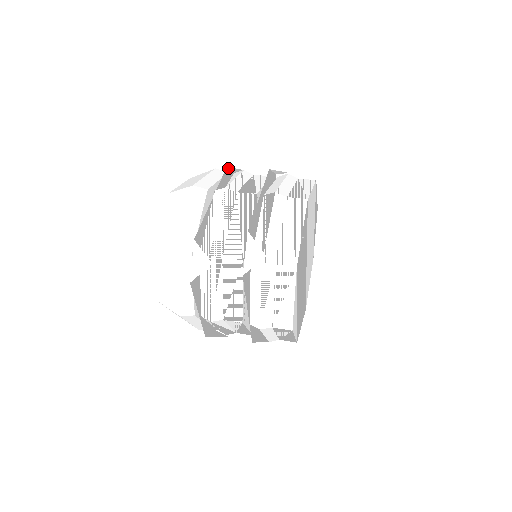
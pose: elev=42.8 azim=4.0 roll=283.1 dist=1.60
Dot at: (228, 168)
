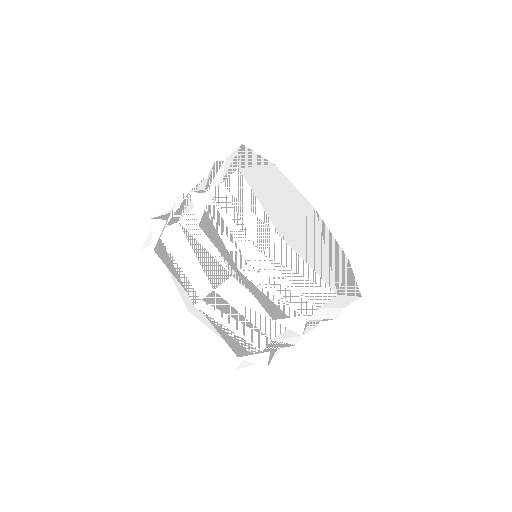
Dot at: (153, 246)
